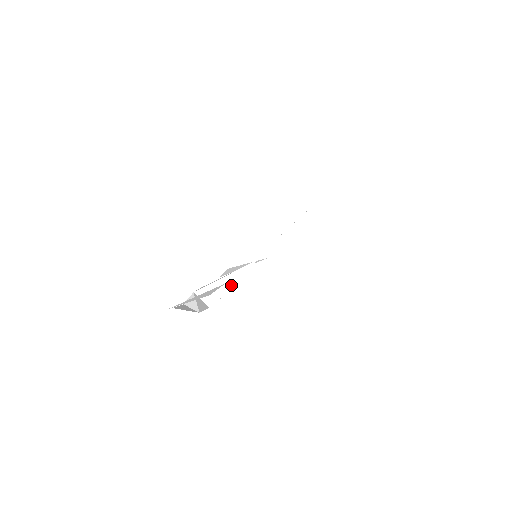
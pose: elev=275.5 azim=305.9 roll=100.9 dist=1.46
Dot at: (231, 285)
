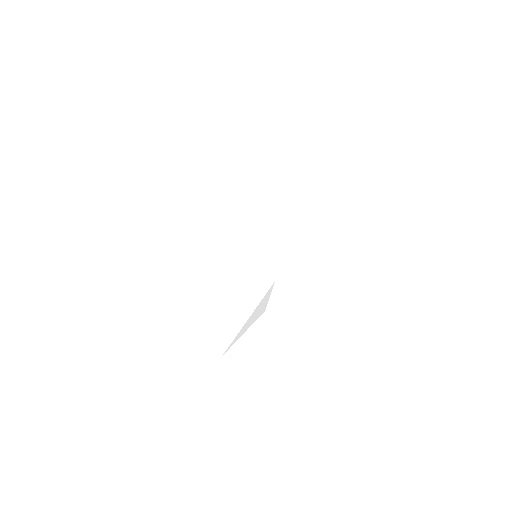
Dot at: occluded
